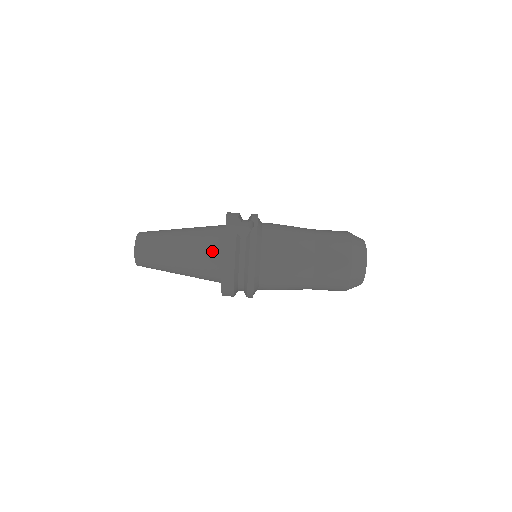
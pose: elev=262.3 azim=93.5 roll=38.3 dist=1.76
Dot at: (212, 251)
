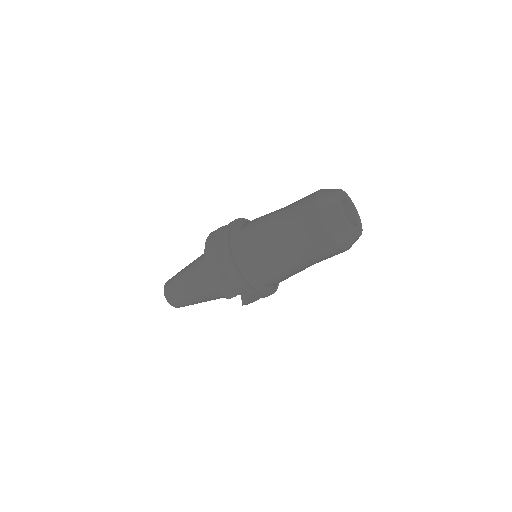
Dot at: occluded
